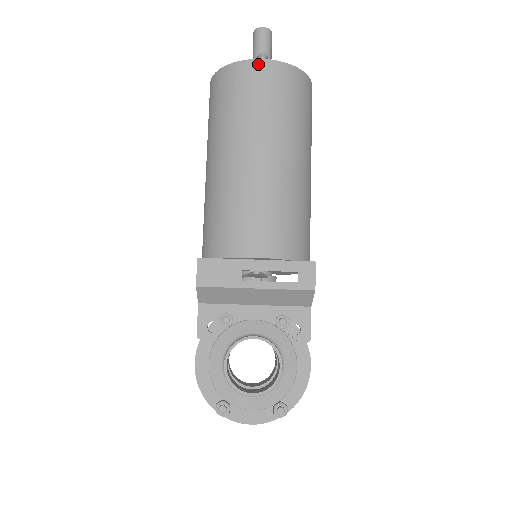
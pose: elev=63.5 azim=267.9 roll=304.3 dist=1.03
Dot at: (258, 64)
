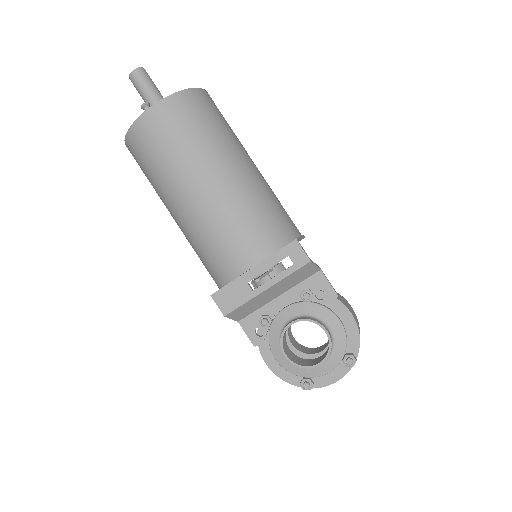
Dot at: (145, 118)
